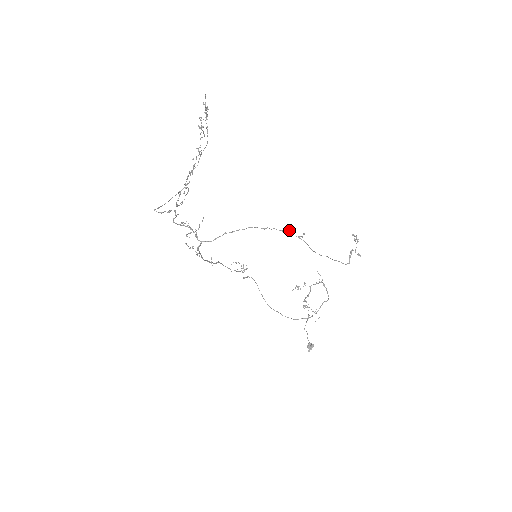
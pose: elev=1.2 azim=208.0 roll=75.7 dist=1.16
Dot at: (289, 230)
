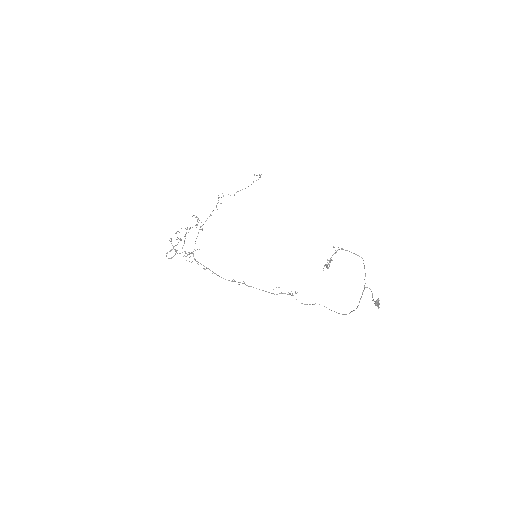
Dot at: occluded
